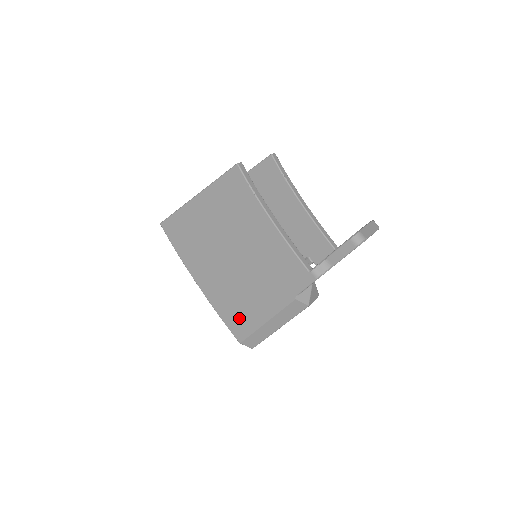
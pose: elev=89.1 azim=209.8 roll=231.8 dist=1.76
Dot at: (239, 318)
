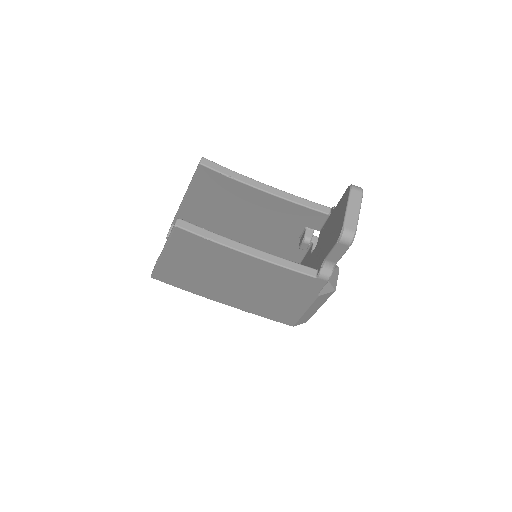
Dot at: (278, 315)
